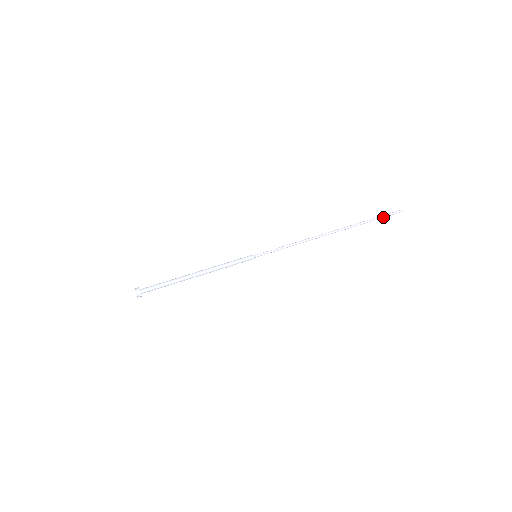
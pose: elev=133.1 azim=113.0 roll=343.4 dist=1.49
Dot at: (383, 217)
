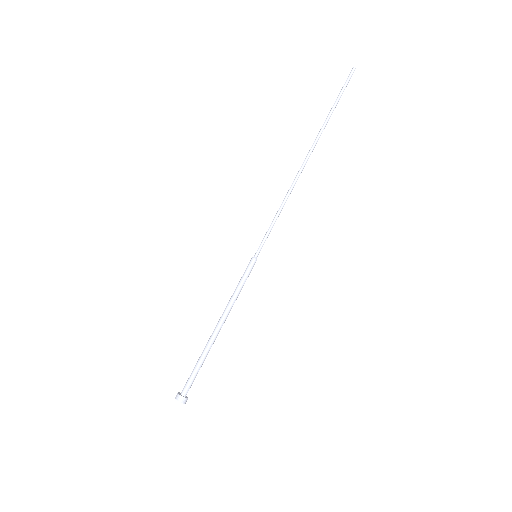
Dot at: (341, 94)
